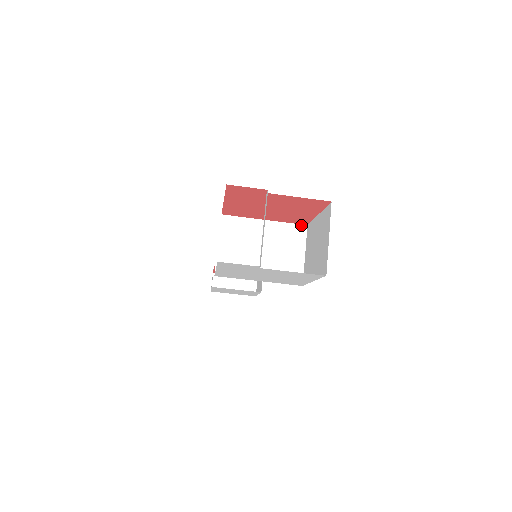
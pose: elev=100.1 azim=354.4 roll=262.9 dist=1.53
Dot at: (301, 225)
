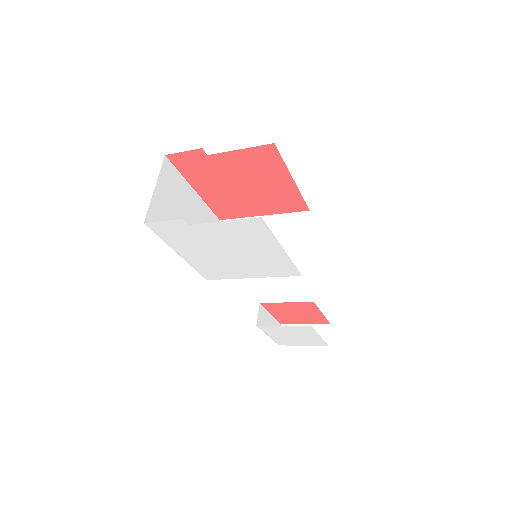
Dot at: (302, 212)
